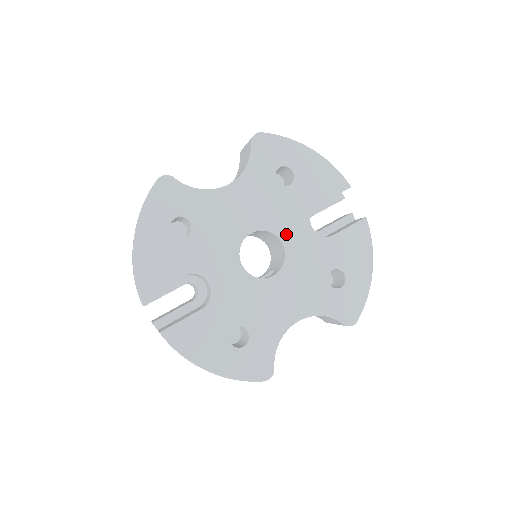
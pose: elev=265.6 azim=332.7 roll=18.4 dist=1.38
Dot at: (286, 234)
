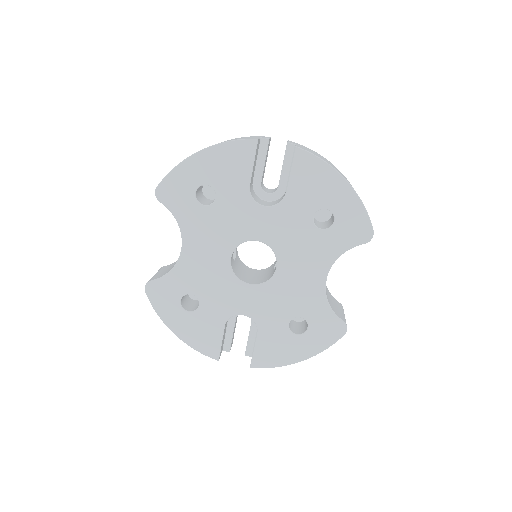
Dot at: (253, 232)
